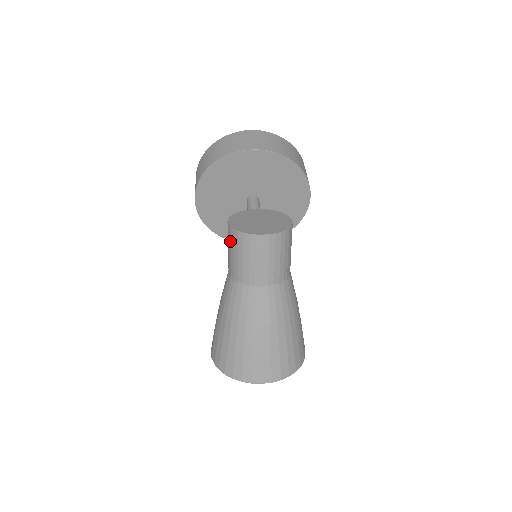
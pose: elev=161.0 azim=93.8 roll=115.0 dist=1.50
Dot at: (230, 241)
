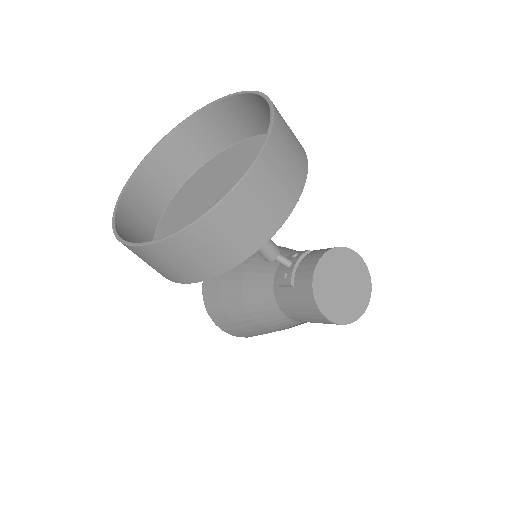
Dot at: occluded
